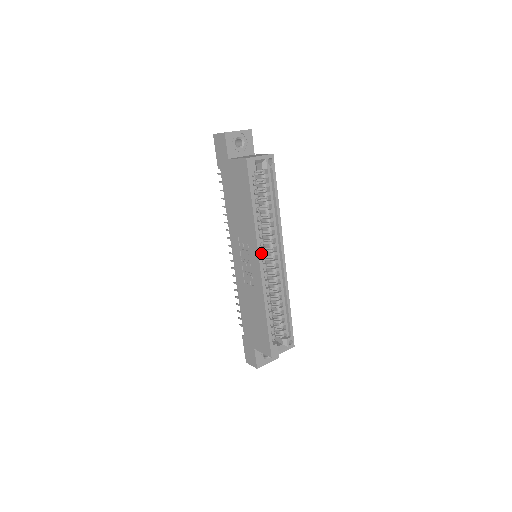
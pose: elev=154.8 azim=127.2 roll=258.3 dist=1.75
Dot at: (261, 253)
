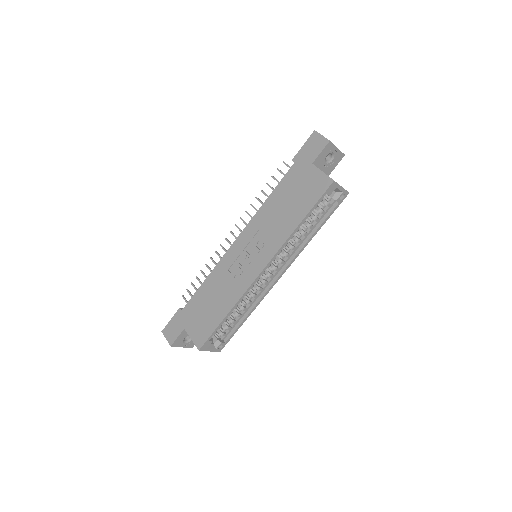
Dot at: occluded
